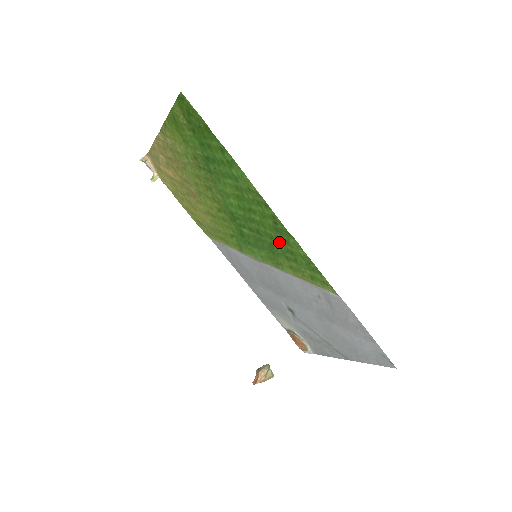
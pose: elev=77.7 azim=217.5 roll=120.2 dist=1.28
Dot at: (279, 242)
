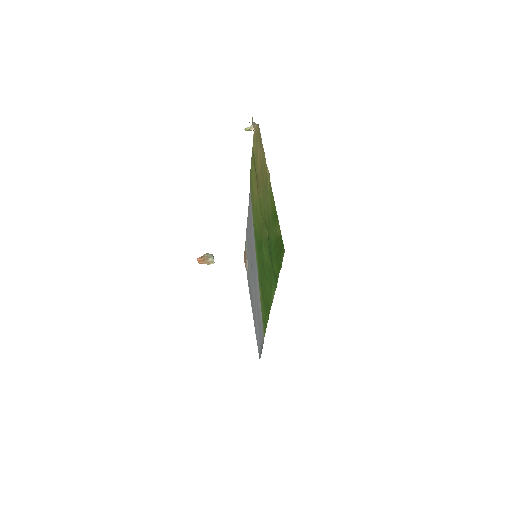
Dot at: (265, 297)
